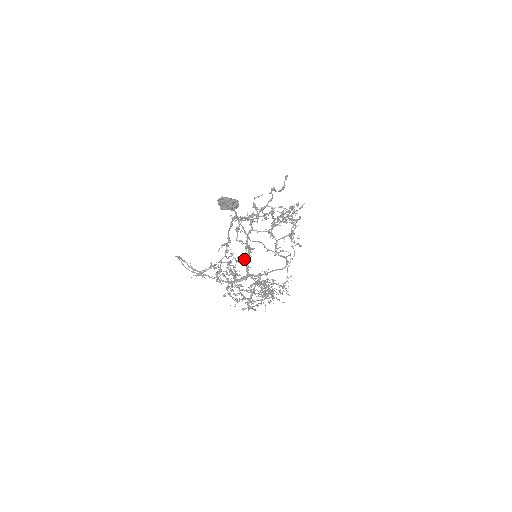
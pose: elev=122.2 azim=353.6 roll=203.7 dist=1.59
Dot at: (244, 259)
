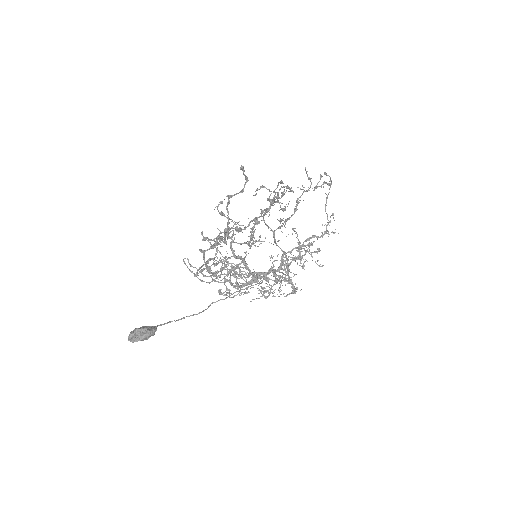
Dot at: (242, 267)
